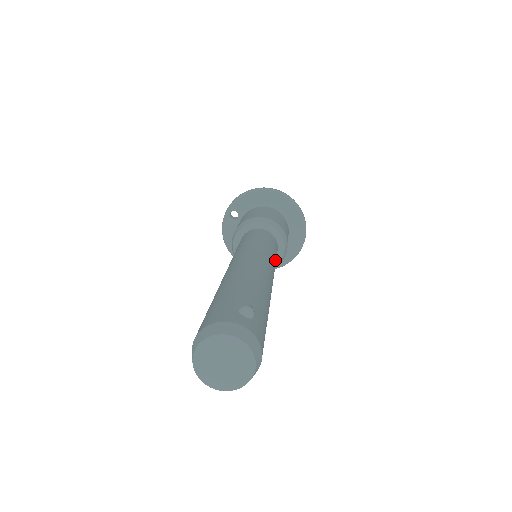
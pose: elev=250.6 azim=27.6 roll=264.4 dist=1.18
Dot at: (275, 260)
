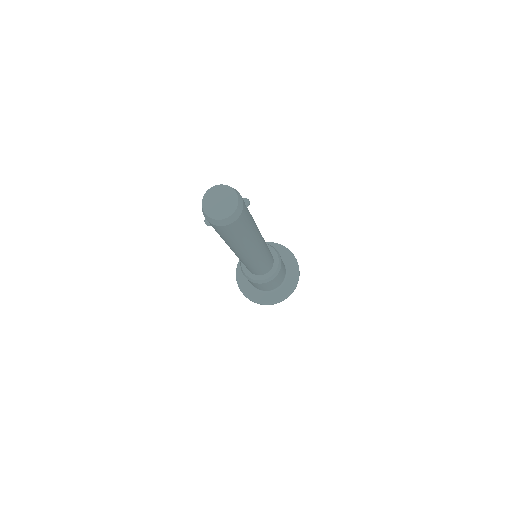
Dot at: (267, 258)
